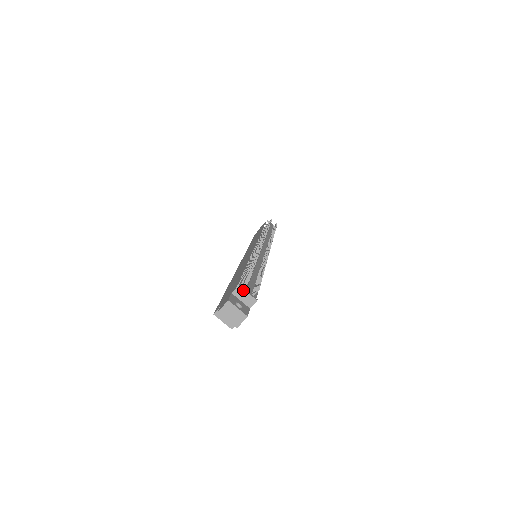
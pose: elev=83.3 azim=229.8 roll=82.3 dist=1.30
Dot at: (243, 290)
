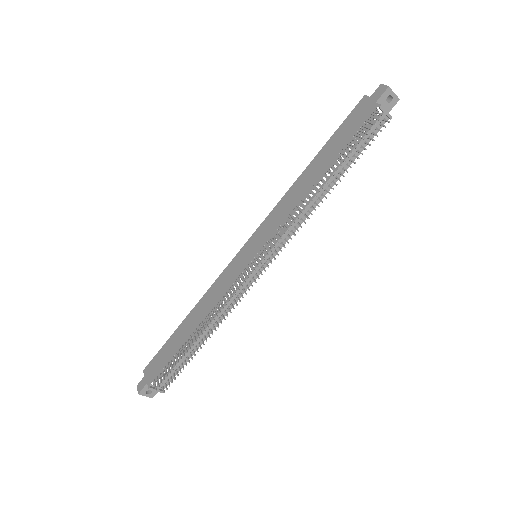
Dot at: occluded
